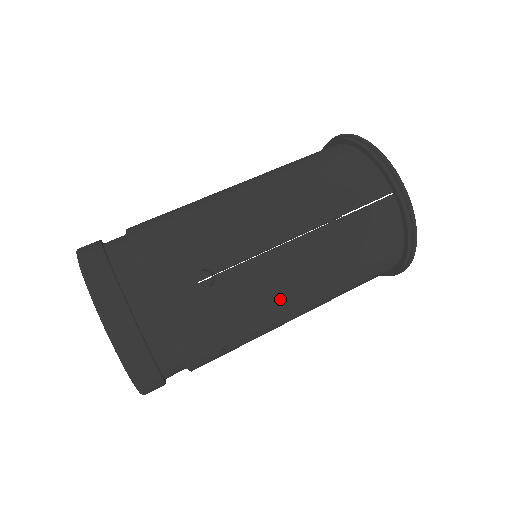
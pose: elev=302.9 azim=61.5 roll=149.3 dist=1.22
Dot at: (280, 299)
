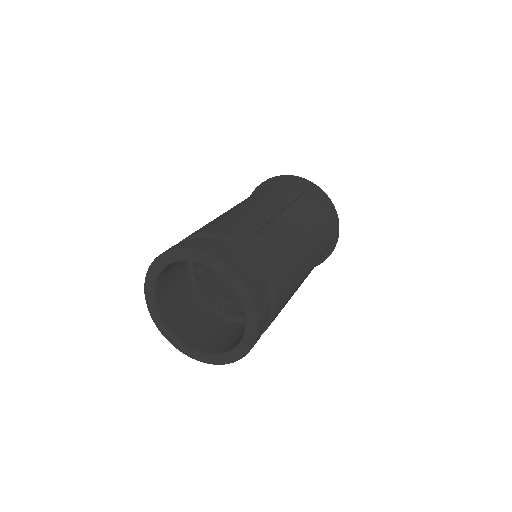
Dot at: (298, 245)
